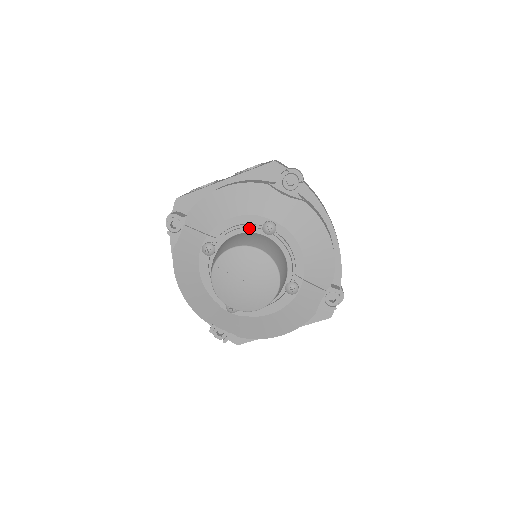
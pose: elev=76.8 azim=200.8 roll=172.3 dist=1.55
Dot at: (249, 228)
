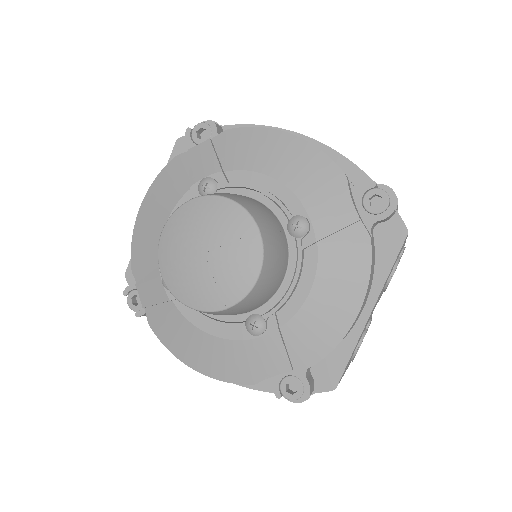
Dot at: occluded
